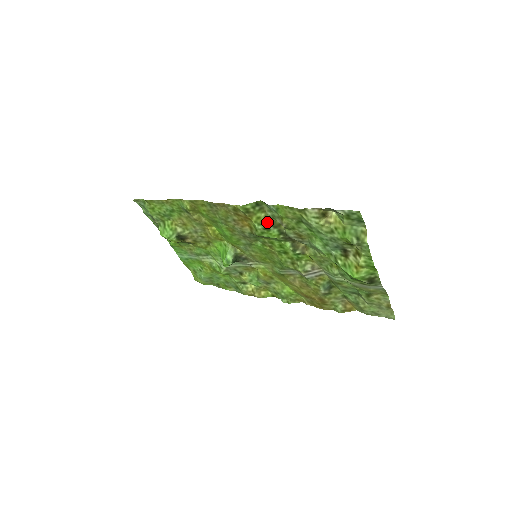
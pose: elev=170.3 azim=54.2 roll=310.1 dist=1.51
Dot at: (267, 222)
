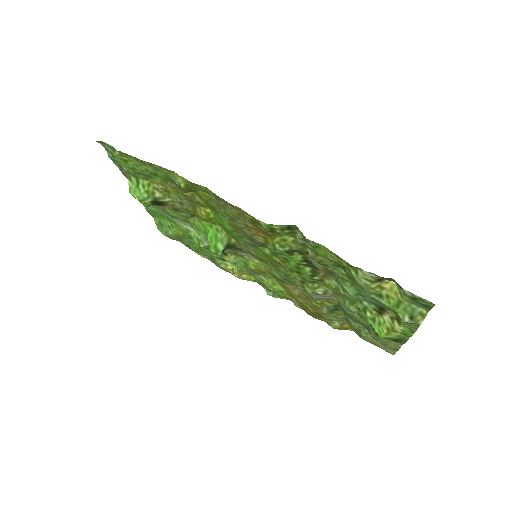
Dot at: (293, 246)
